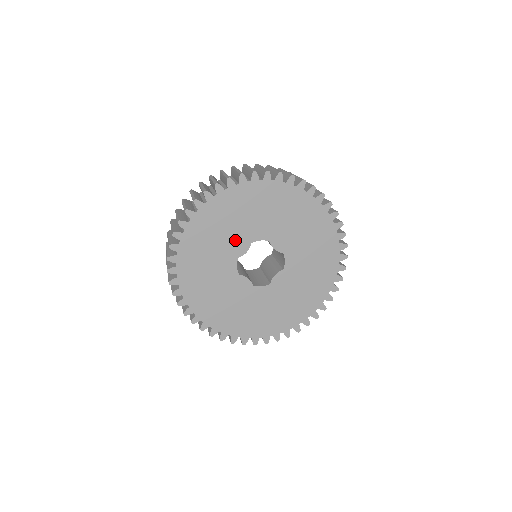
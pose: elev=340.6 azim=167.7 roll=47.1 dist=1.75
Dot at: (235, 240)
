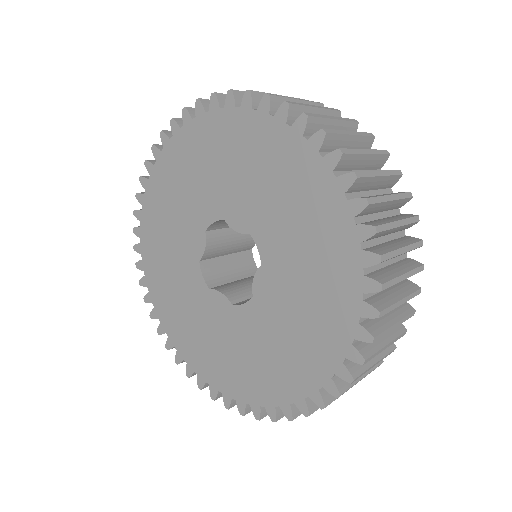
Dot at: (187, 234)
